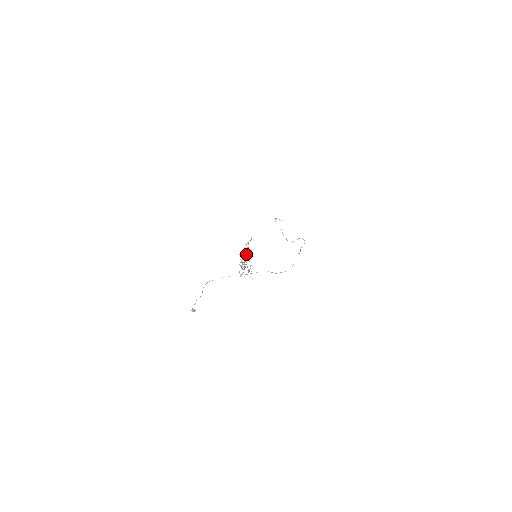
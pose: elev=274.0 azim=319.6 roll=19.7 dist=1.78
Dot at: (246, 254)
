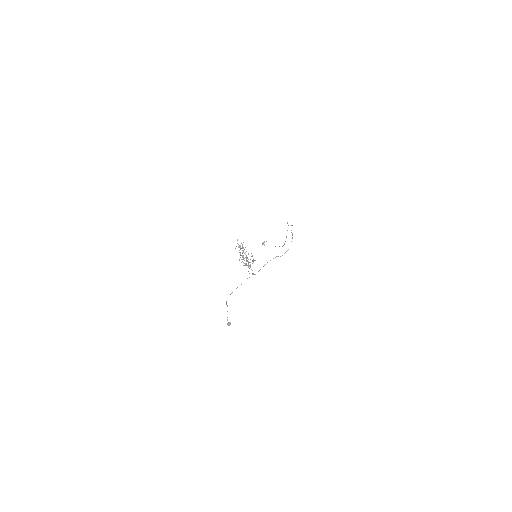
Dot at: occluded
